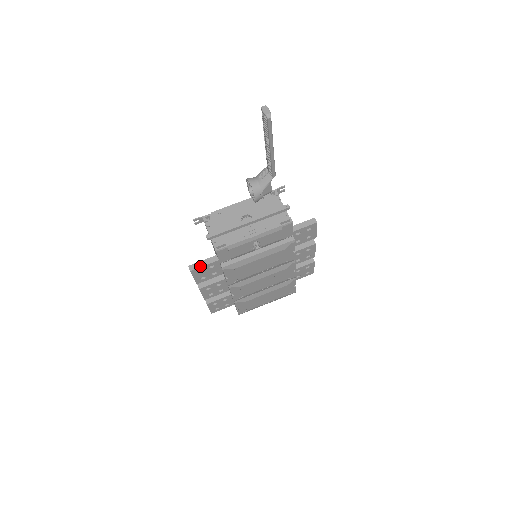
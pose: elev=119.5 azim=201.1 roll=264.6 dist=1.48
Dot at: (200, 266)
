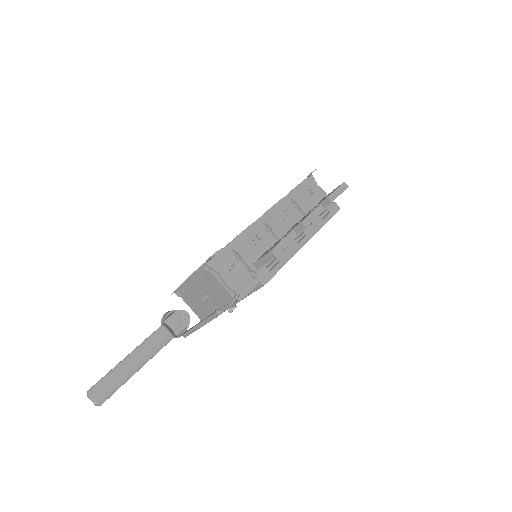
Dot at: occluded
